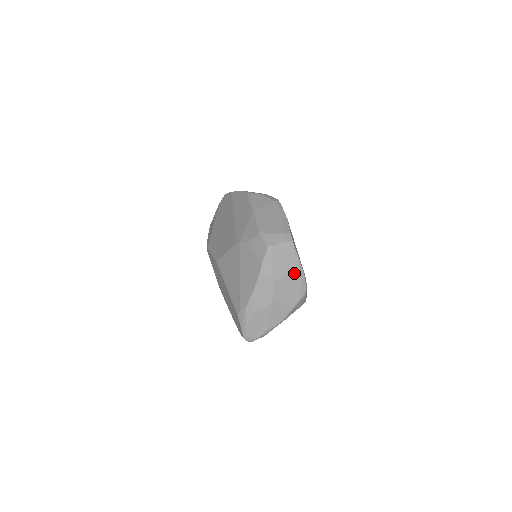
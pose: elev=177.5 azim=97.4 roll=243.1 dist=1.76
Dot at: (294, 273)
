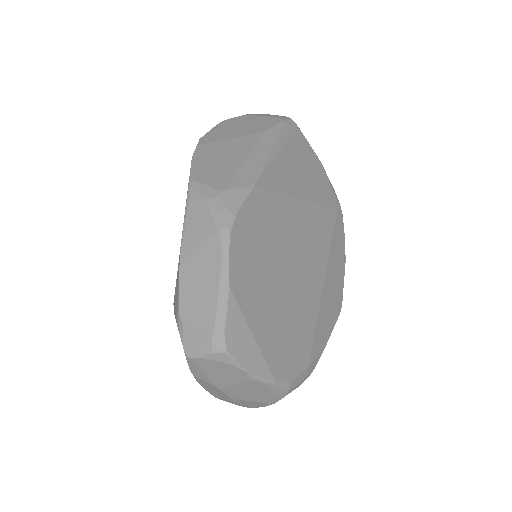
Dot at: (249, 383)
